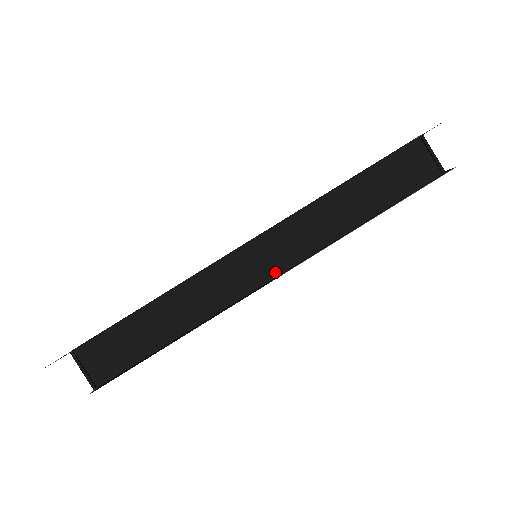
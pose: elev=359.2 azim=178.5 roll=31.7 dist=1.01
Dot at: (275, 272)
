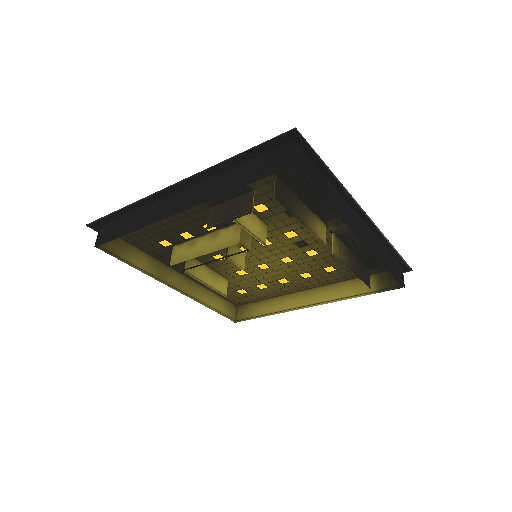
Dot at: (182, 209)
